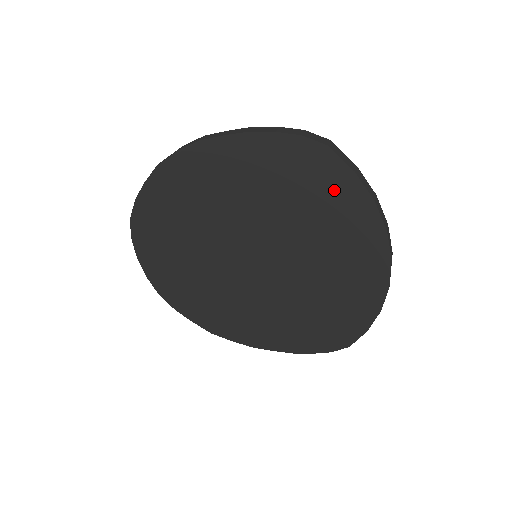
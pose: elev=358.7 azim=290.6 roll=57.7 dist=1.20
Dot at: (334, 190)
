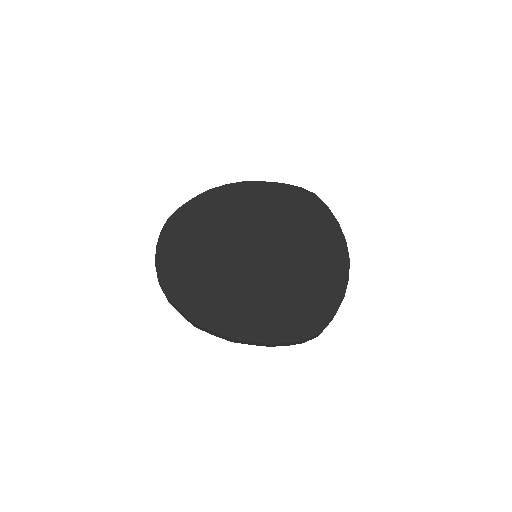
Dot at: (316, 215)
